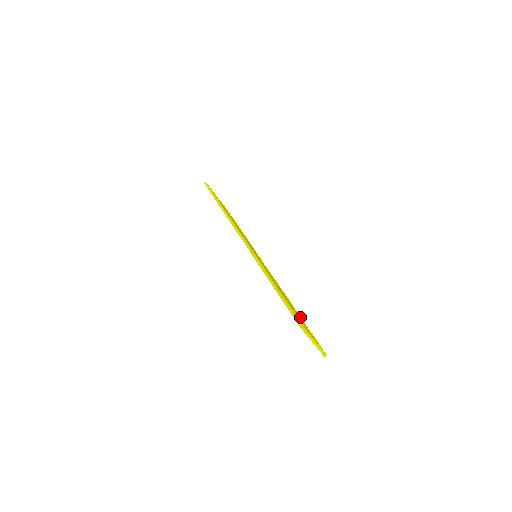
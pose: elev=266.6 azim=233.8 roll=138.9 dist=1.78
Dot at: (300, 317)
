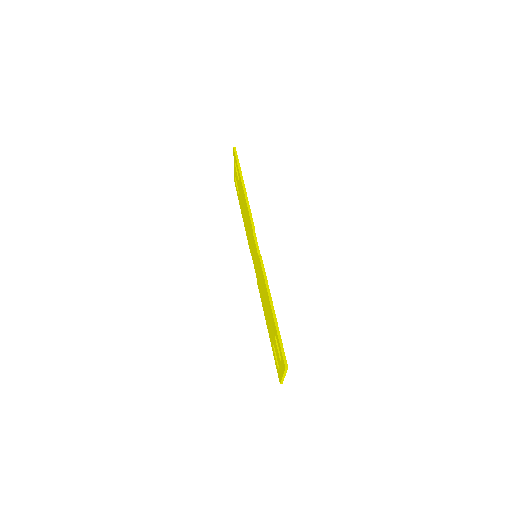
Dot at: occluded
